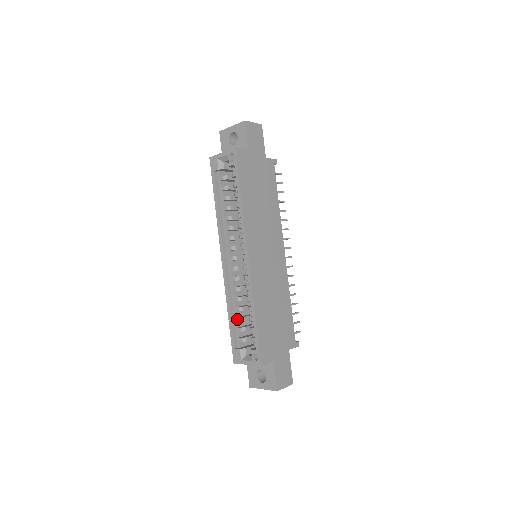
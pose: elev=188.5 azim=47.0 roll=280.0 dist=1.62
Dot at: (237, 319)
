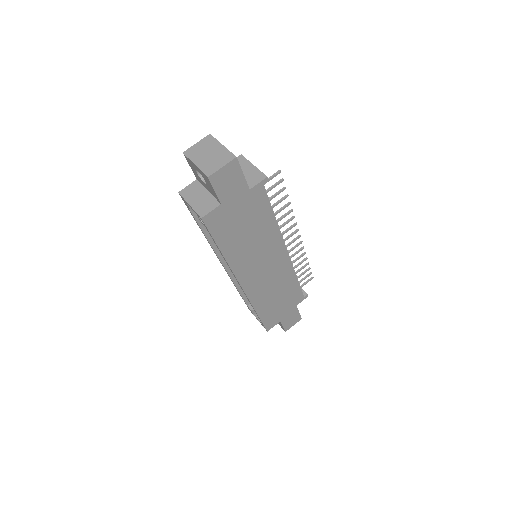
Dot at: occluded
